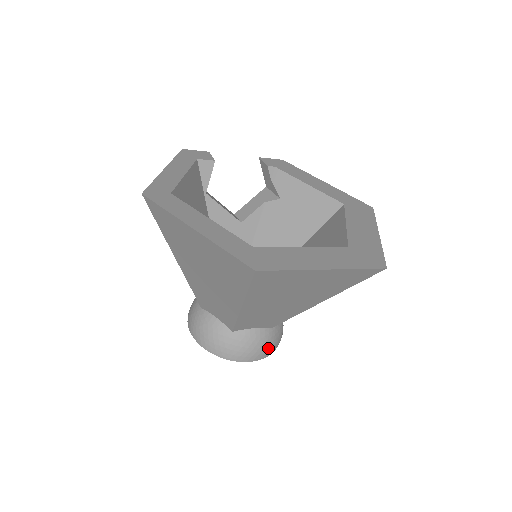
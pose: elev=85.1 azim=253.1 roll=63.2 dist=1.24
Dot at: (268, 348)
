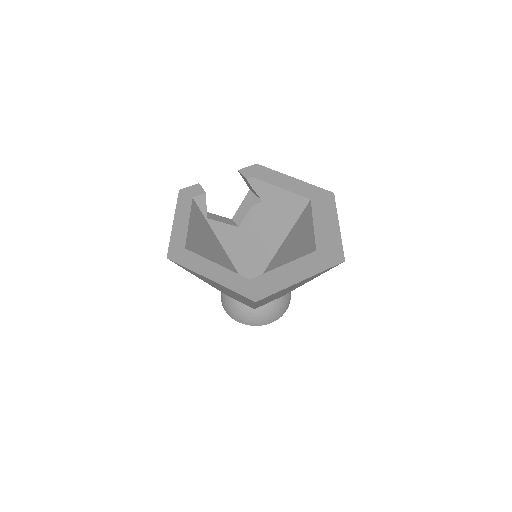
Dot at: (282, 310)
